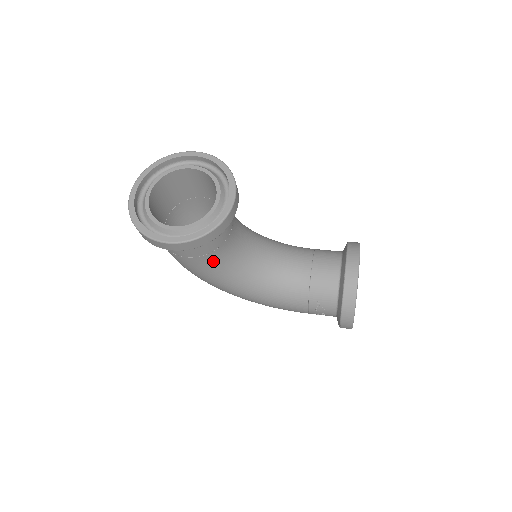
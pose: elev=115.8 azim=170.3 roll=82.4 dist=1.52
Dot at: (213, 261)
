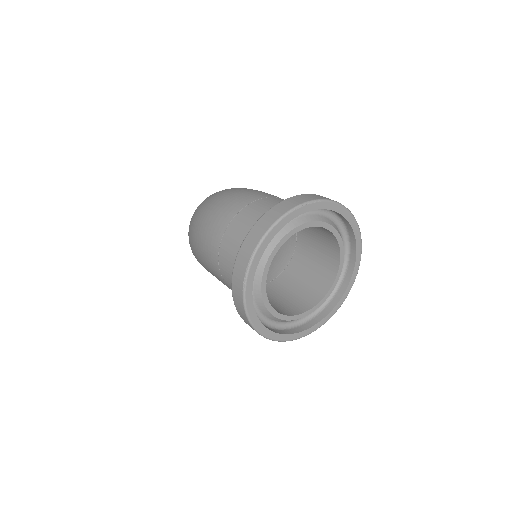
Dot at: occluded
